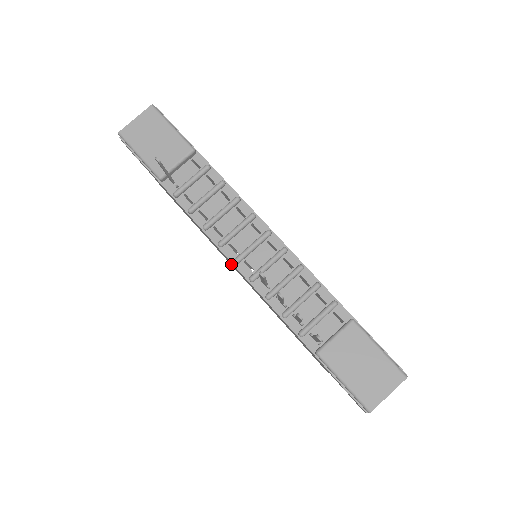
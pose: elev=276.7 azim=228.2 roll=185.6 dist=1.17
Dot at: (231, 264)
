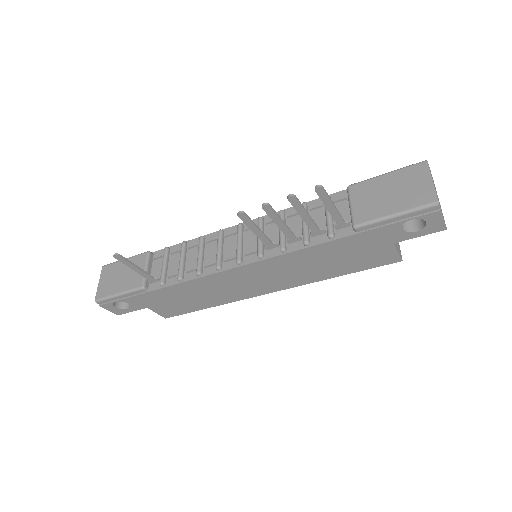
Dot at: (252, 288)
